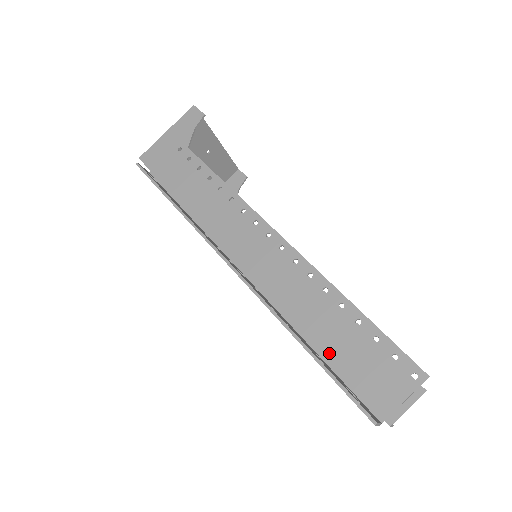
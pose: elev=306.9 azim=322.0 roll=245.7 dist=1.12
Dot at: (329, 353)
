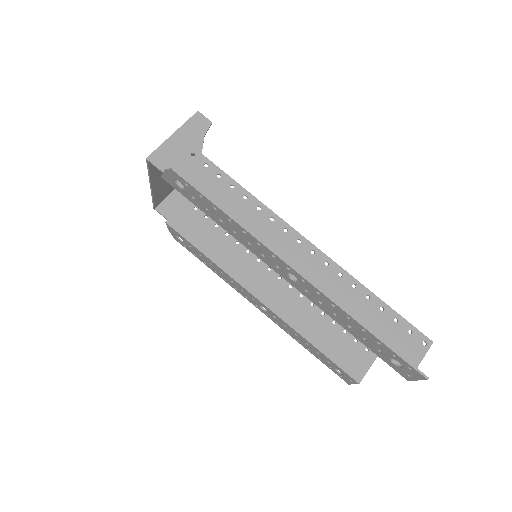
Dot at: occluded
